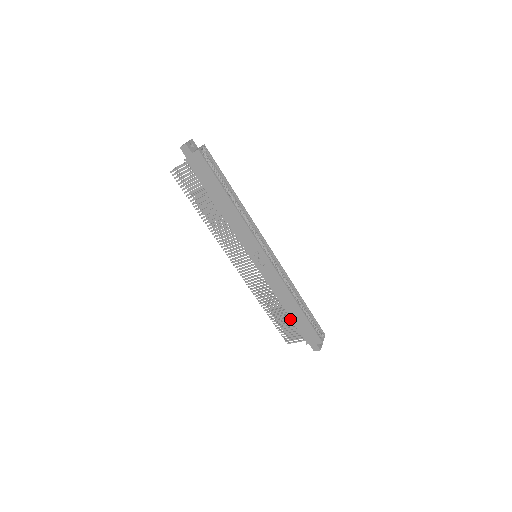
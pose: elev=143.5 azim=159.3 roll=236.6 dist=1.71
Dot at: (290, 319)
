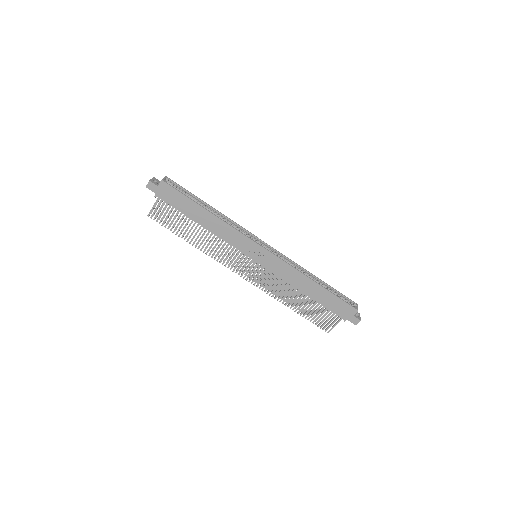
Dot at: (317, 304)
